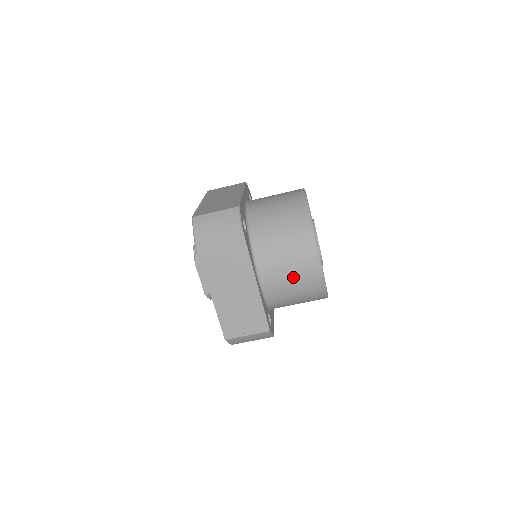
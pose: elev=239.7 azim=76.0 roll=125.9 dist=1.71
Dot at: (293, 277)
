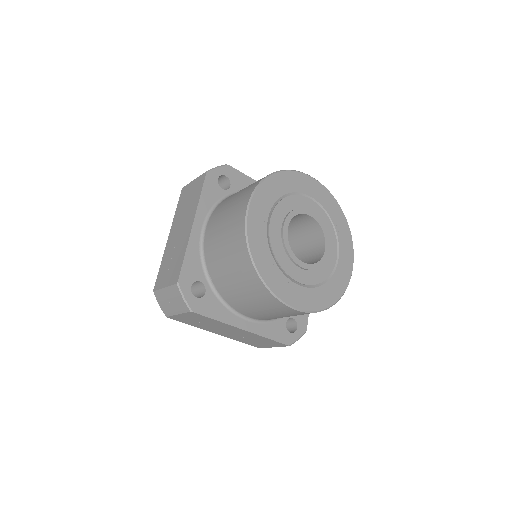
Dot at: (277, 315)
